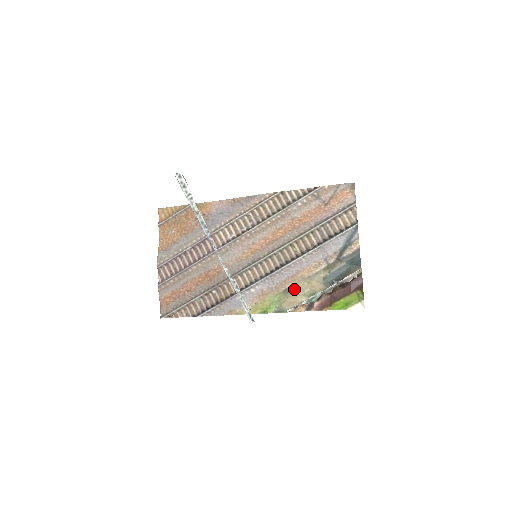
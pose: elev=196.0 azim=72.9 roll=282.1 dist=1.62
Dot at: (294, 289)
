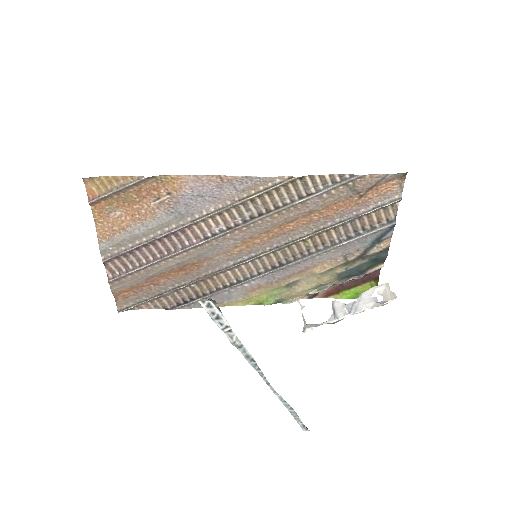
Dot at: (300, 284)
